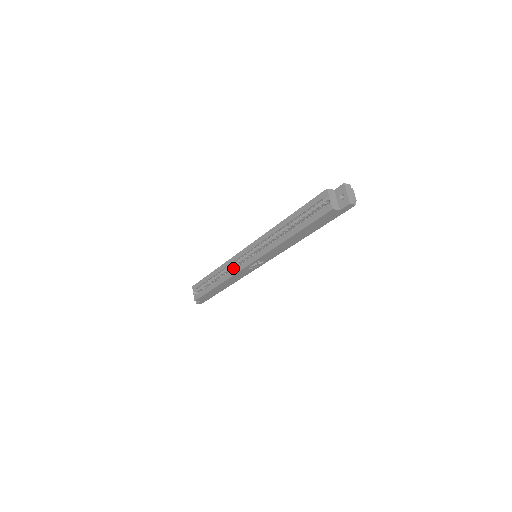
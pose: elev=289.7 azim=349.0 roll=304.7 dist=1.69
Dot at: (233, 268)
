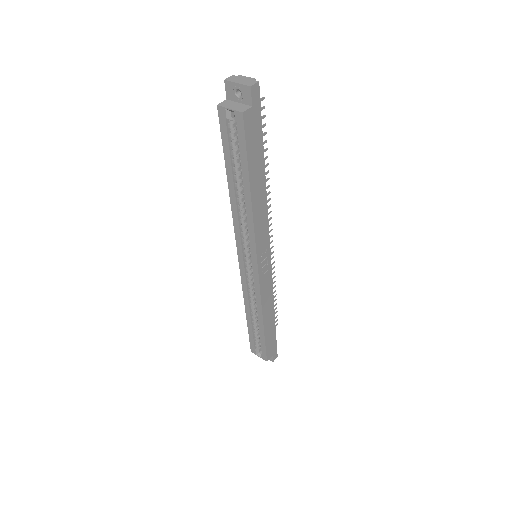
Dot at: occluded
